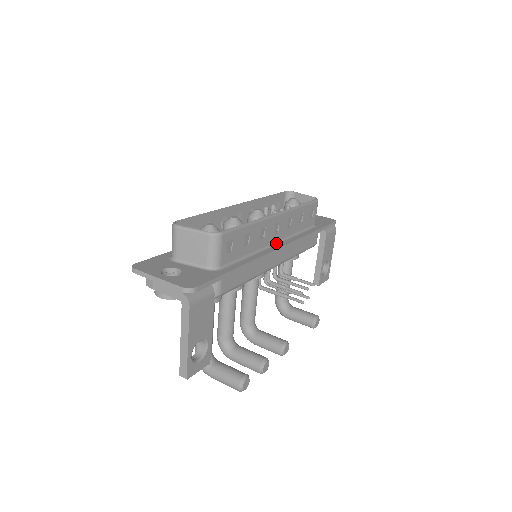
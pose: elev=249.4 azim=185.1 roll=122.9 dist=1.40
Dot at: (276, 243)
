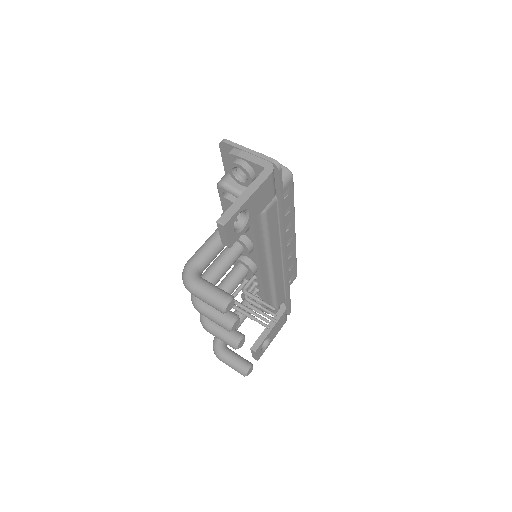
Dot at: occluded
